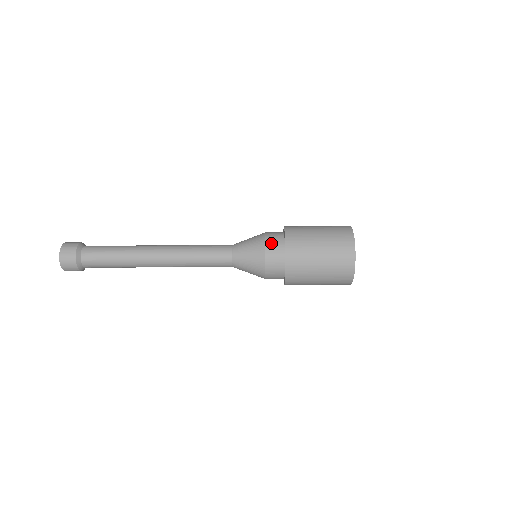
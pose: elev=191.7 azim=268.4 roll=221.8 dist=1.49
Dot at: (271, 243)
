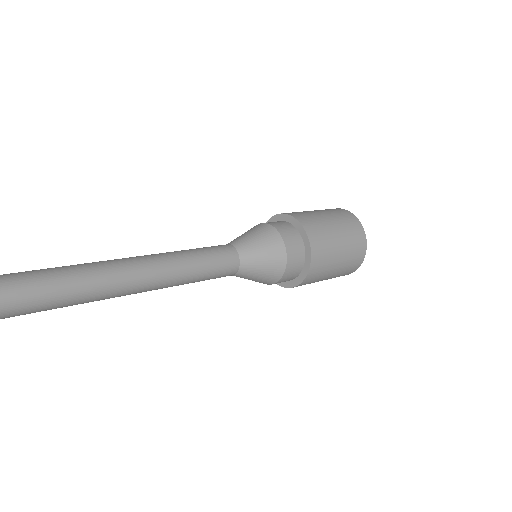
Dot at: (292, 262)
